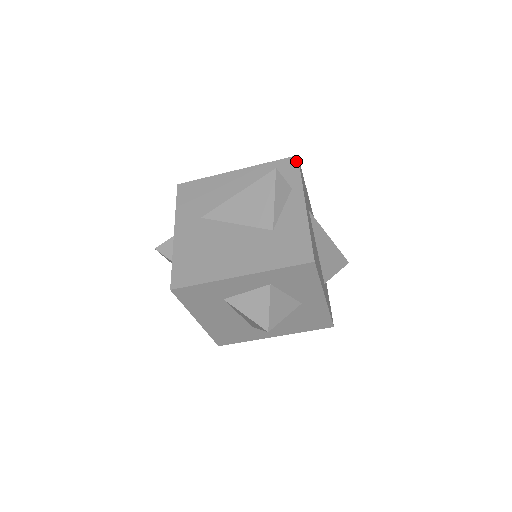
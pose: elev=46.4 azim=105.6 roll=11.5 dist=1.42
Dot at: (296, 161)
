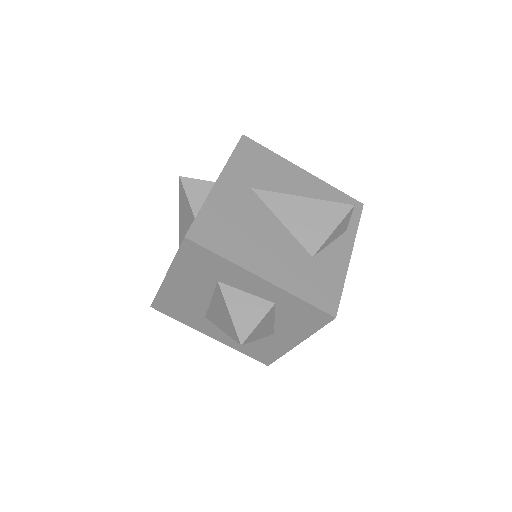
Dot at: (360, 208)
